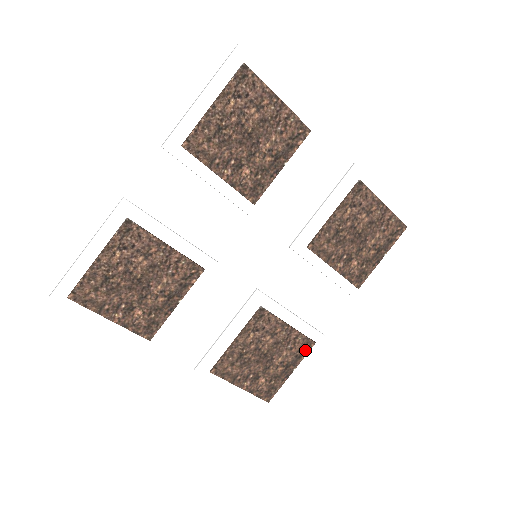
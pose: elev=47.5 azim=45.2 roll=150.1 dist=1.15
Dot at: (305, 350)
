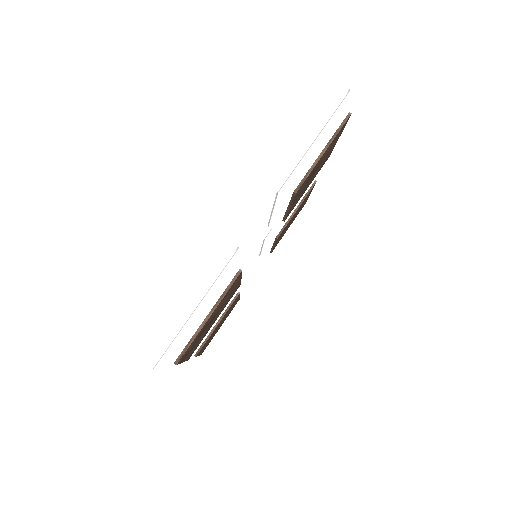
Dot at: occluded
